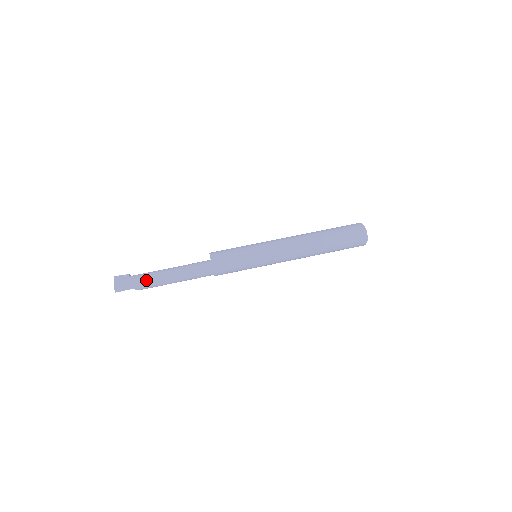
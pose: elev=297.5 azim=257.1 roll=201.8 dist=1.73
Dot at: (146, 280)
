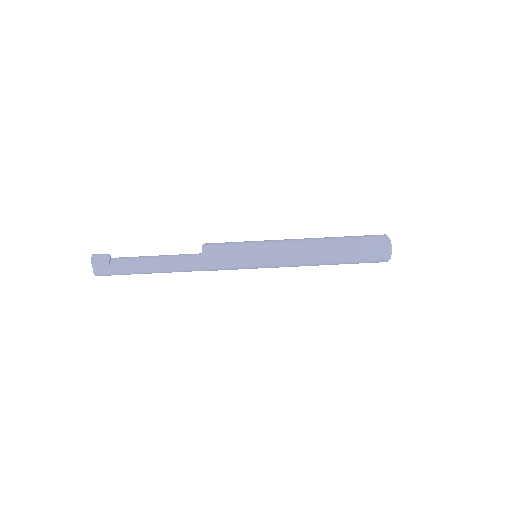
Dot at: (130, 274)
